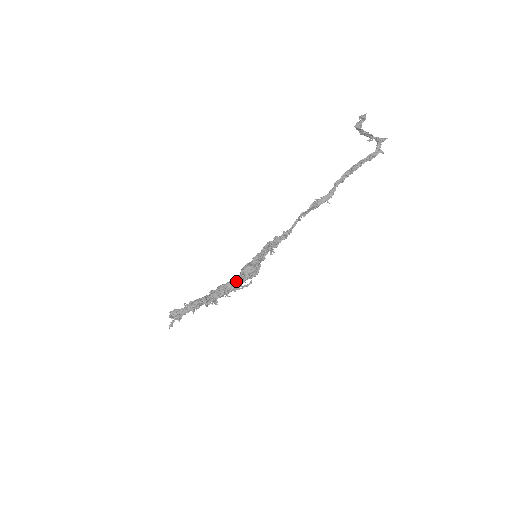
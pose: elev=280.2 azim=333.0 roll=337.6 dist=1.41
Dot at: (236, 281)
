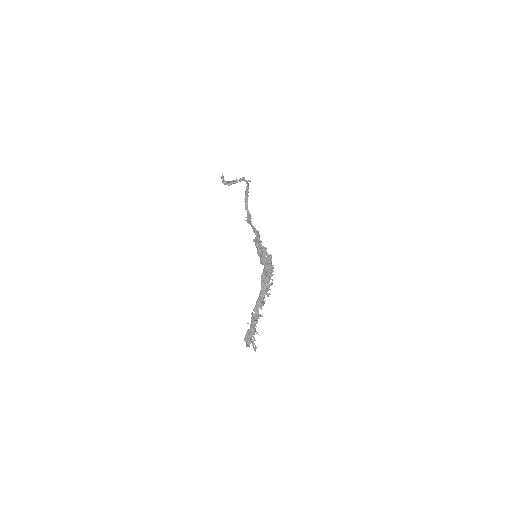
Dot at: (267, 264)
